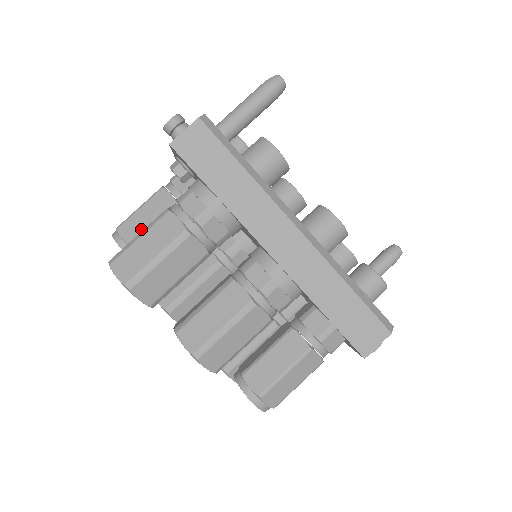
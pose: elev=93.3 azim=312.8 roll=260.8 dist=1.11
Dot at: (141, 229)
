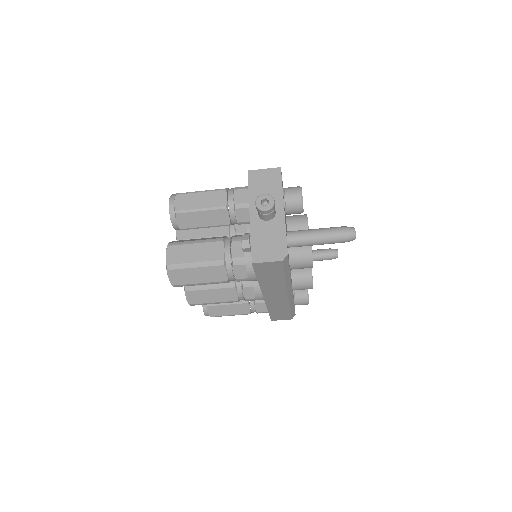
Dot at: (194, 226)
